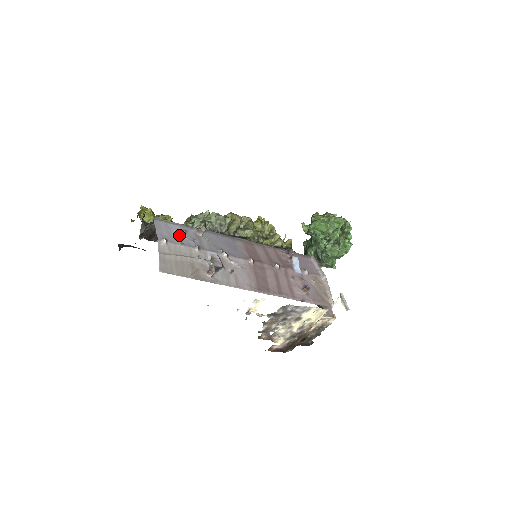
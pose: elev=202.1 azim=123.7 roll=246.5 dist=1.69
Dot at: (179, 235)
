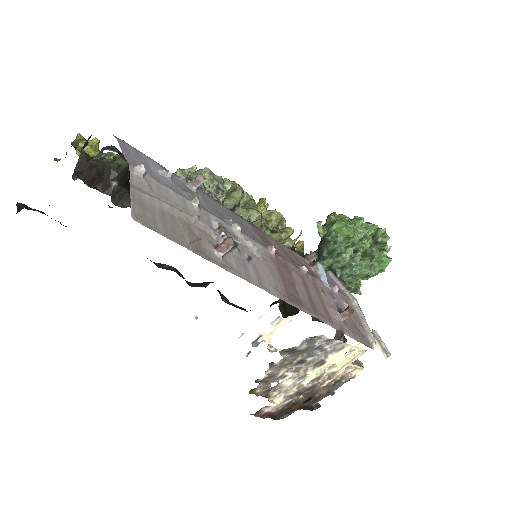
Dot at: (162, 174)
